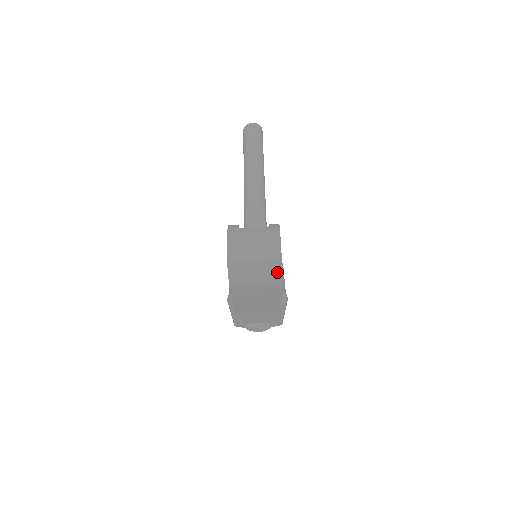
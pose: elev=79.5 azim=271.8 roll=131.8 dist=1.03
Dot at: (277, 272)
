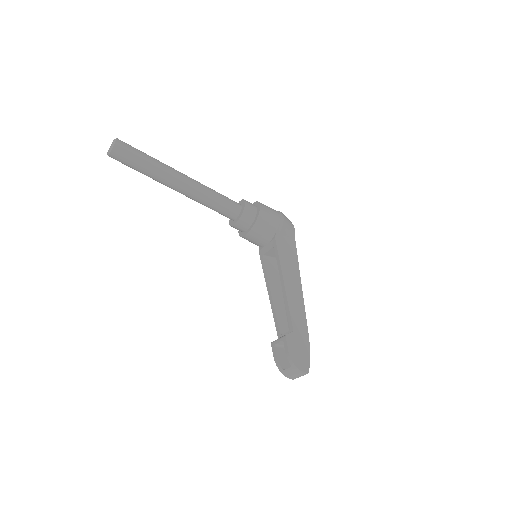
Dot at: (308, 362)
